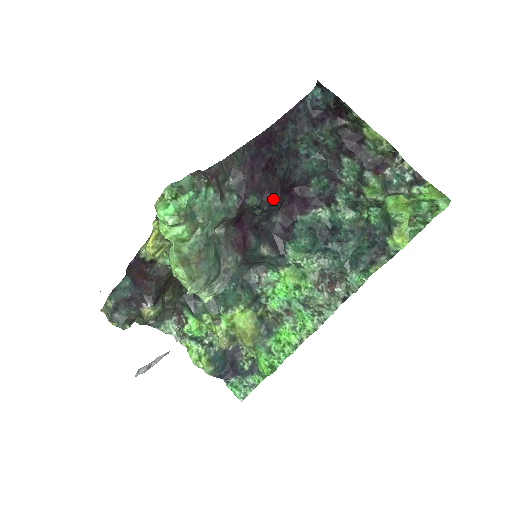
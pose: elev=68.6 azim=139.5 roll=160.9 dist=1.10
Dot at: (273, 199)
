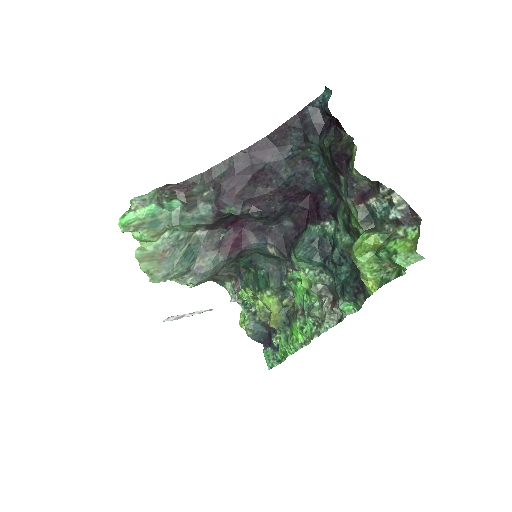
Dot at: (268, 208)
